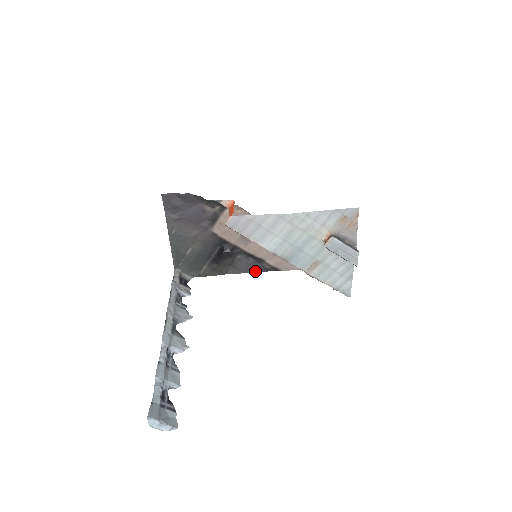
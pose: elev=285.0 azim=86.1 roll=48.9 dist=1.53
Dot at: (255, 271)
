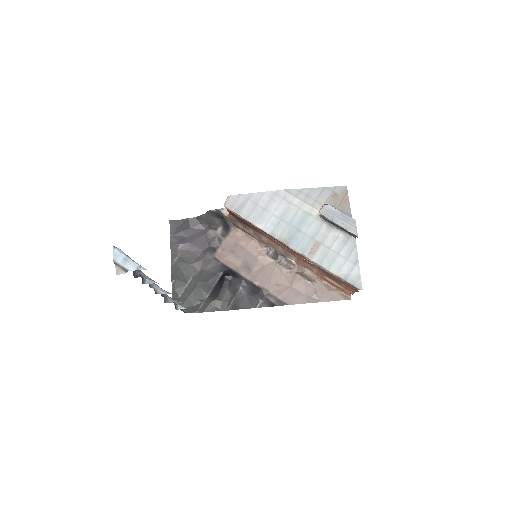
Dot at: (259, 306)
